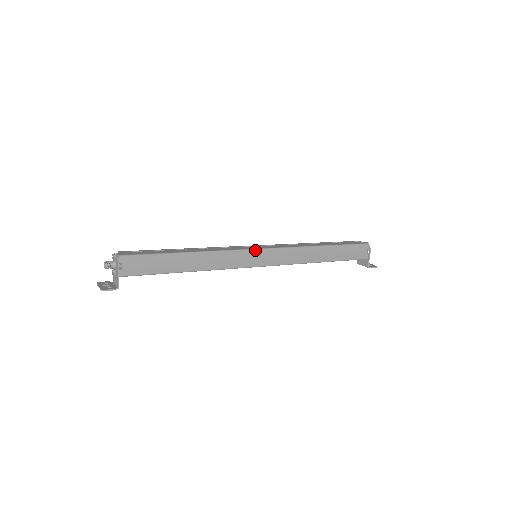
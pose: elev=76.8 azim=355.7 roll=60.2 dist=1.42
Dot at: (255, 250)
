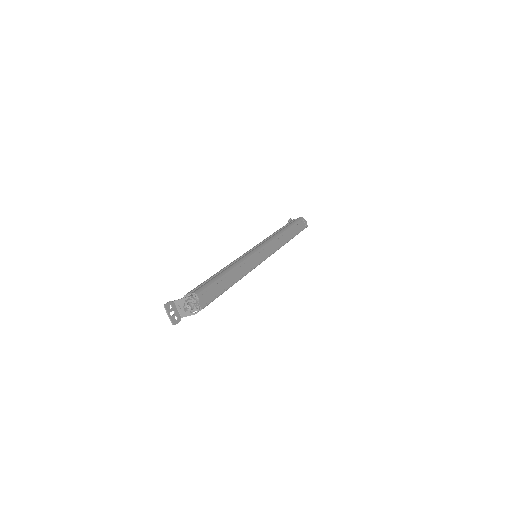
Dot at: occluded
